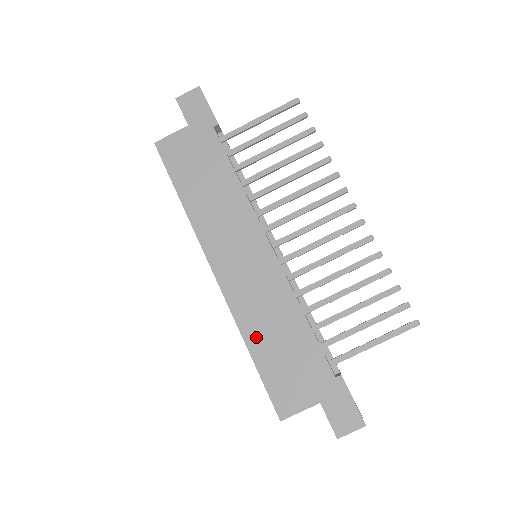
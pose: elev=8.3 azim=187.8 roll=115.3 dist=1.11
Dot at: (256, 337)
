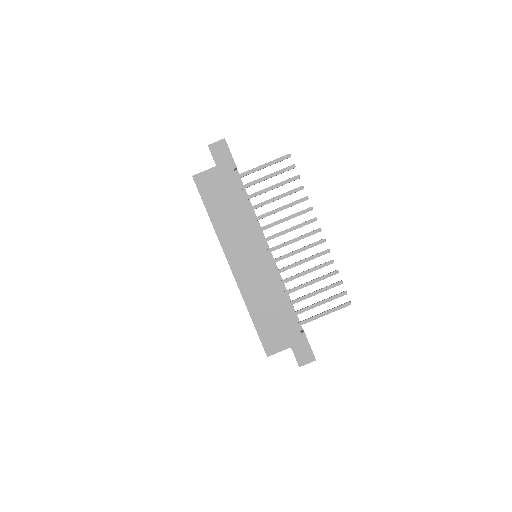
Dot at: (255, 308)
